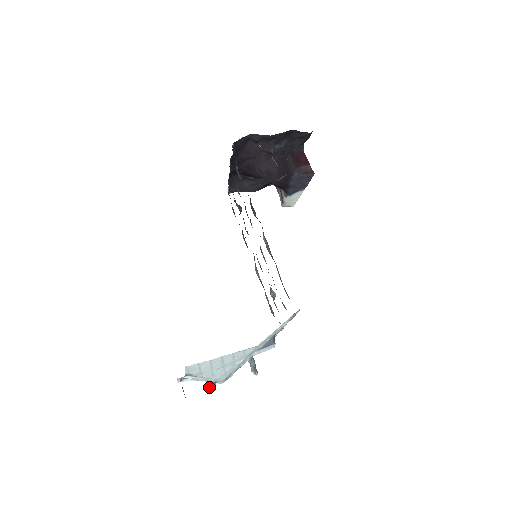
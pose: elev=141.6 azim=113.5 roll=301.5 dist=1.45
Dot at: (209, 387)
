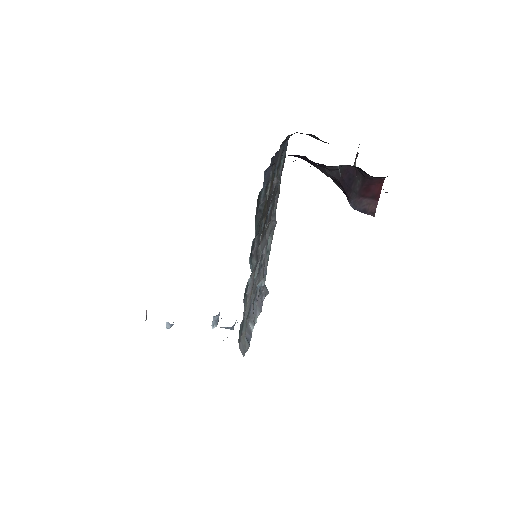
Dot at: occluded
